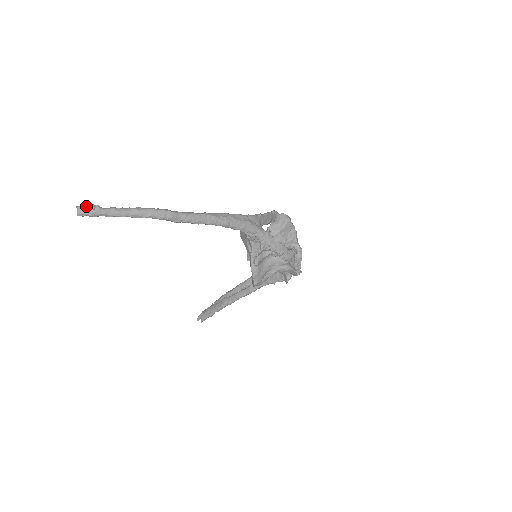
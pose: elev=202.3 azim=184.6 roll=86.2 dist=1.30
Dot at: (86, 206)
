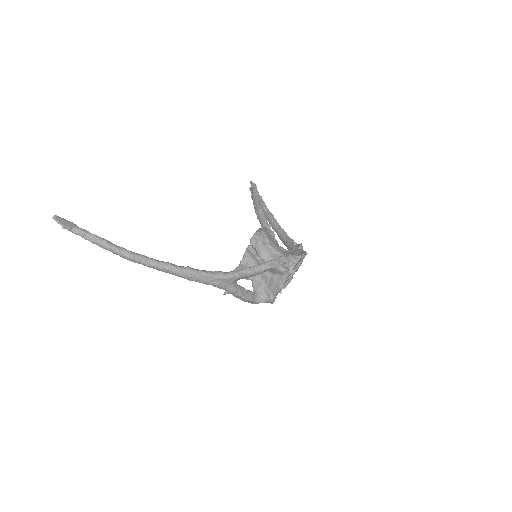
Dot at: occluded
